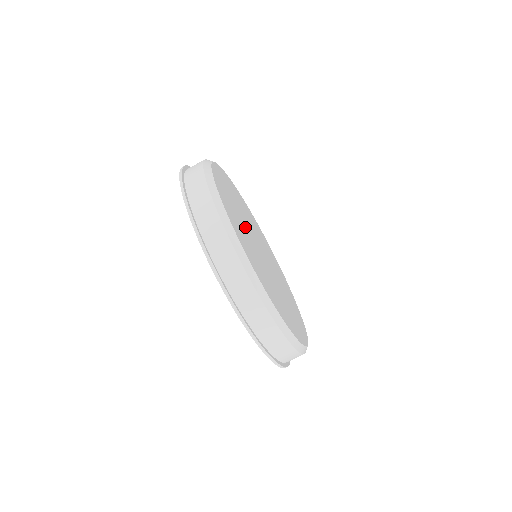
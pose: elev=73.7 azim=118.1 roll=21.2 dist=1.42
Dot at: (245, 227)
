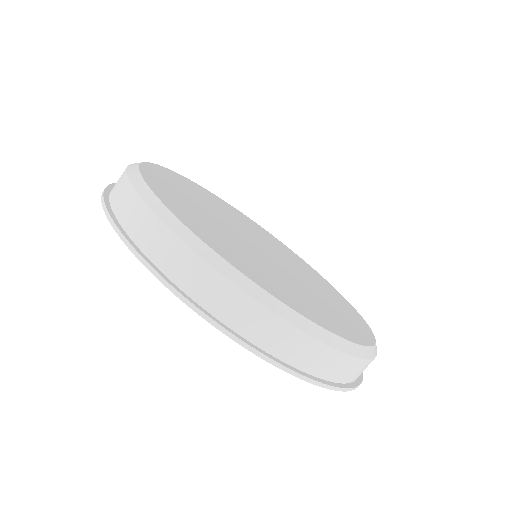
Dot at: (221, 225)
